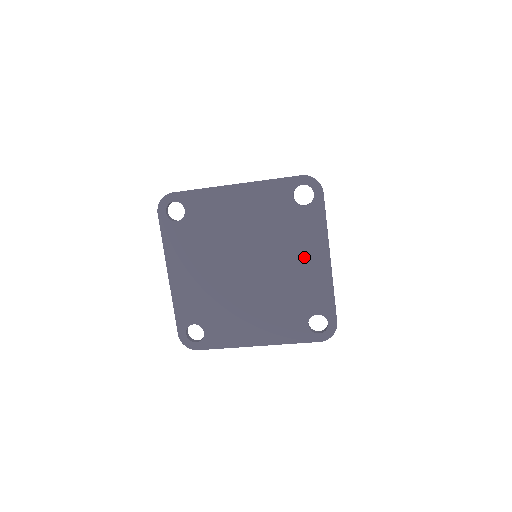
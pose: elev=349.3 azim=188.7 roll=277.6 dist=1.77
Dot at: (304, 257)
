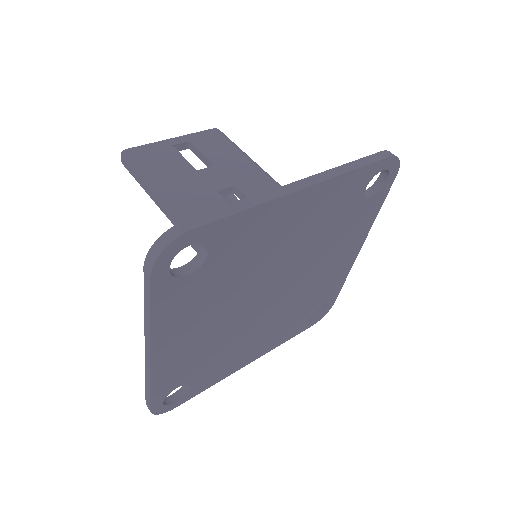
Dot at: (339, 256)
